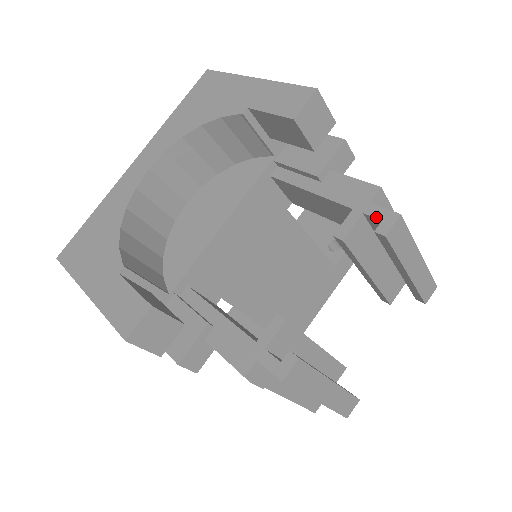
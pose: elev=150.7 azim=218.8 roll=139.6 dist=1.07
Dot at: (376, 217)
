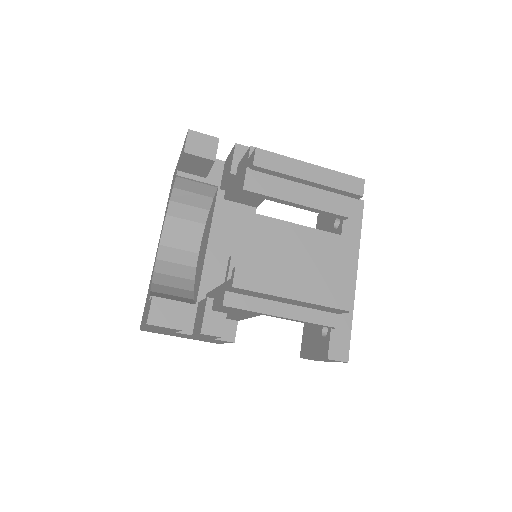
Dot at: (250, 162)
